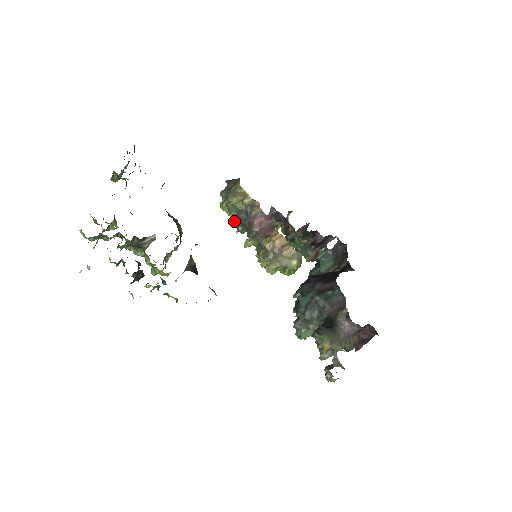
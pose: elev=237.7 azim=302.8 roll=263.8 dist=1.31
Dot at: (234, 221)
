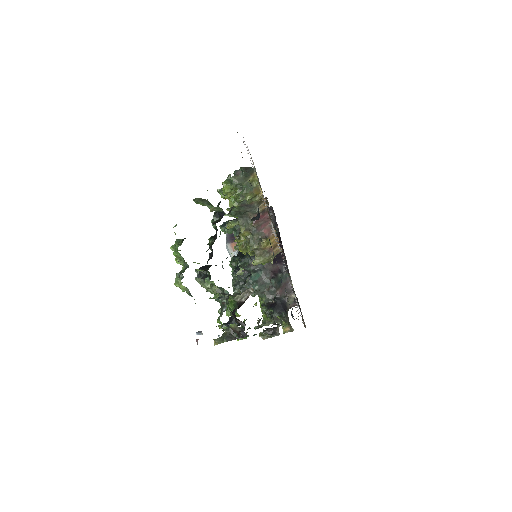
Dot at: (235, 209)
